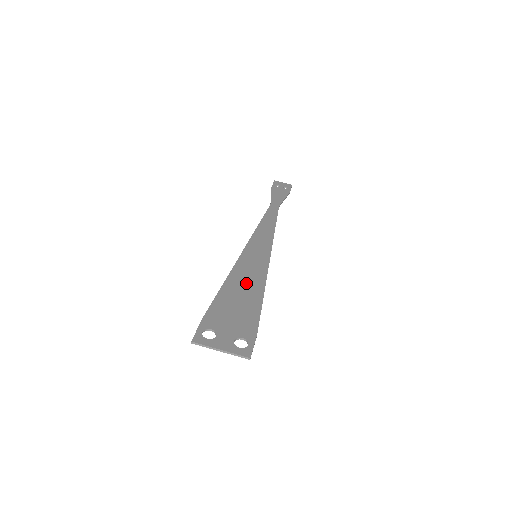
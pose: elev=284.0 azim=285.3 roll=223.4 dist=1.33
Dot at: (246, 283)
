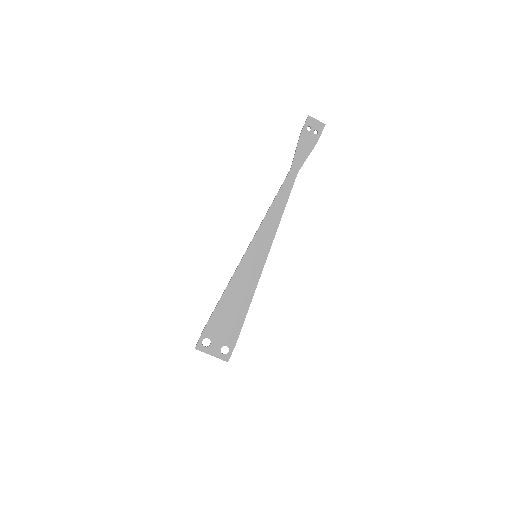
Dot at: (240, 292)
